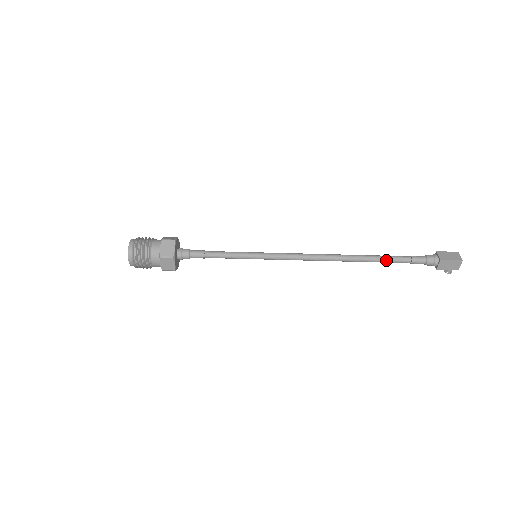
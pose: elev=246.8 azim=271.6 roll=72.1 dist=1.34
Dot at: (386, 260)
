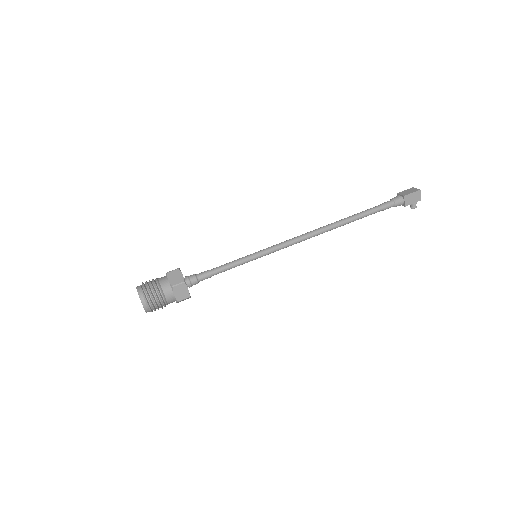
Dot at: (363, 214)
